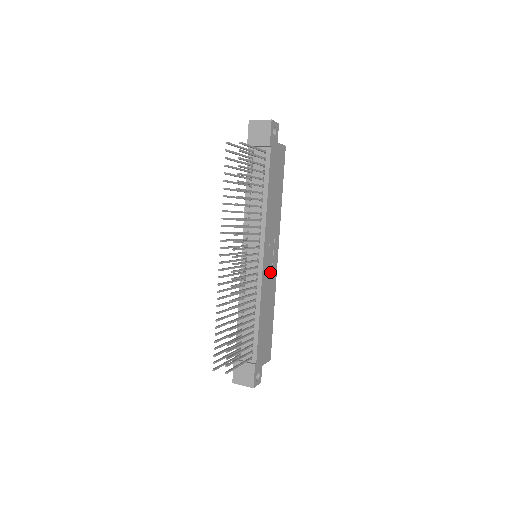
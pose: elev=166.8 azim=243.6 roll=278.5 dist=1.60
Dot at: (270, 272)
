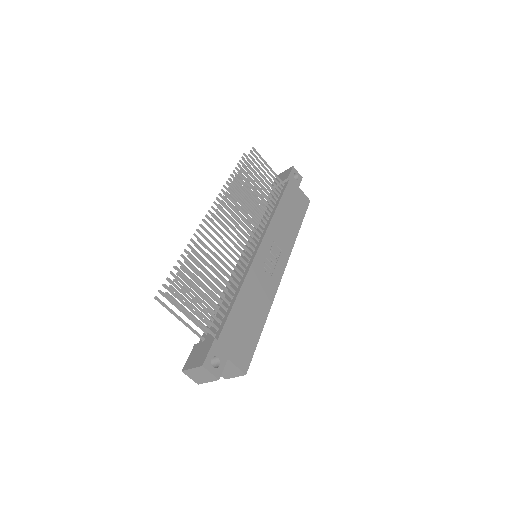
Dot at: (268, 272)
